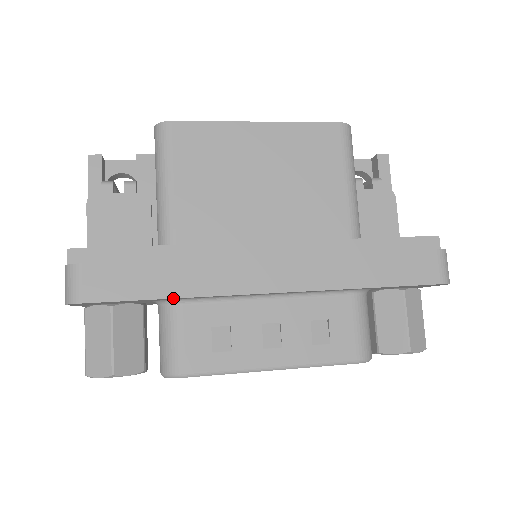
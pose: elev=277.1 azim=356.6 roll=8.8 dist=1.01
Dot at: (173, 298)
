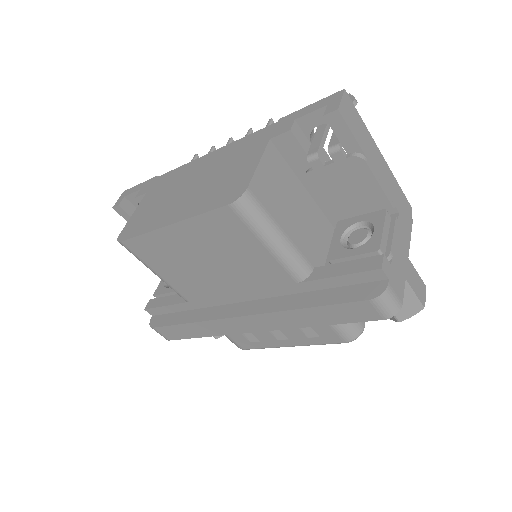
Dot at: occluded
